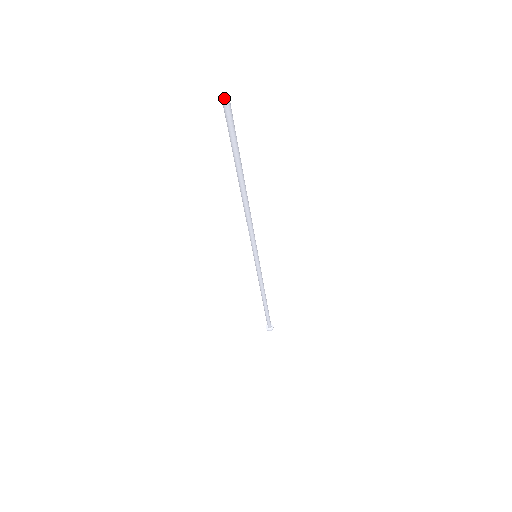
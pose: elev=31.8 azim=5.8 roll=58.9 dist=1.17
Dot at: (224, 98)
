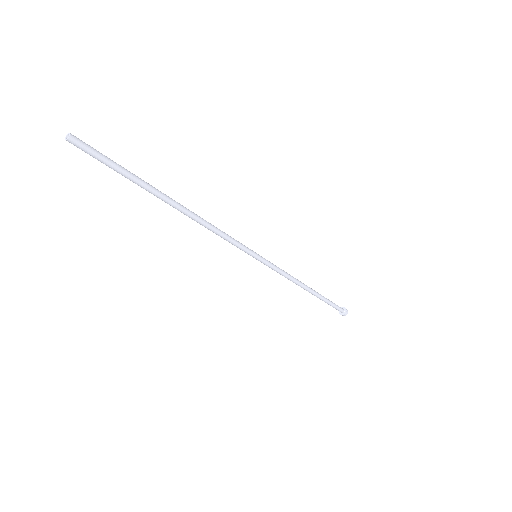
Dot at: (67, 138)
